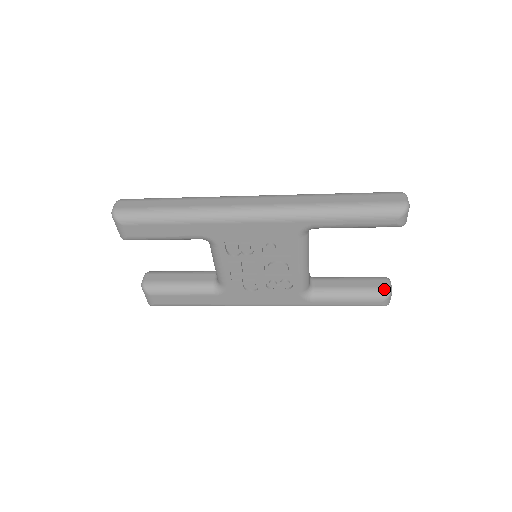
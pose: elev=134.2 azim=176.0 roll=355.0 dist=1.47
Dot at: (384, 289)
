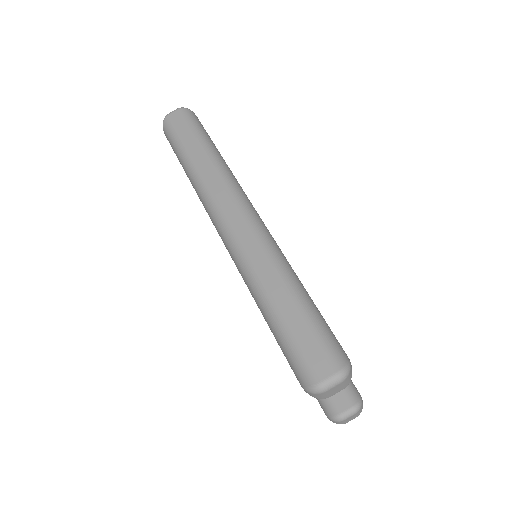
Dot at: (335, 410)
